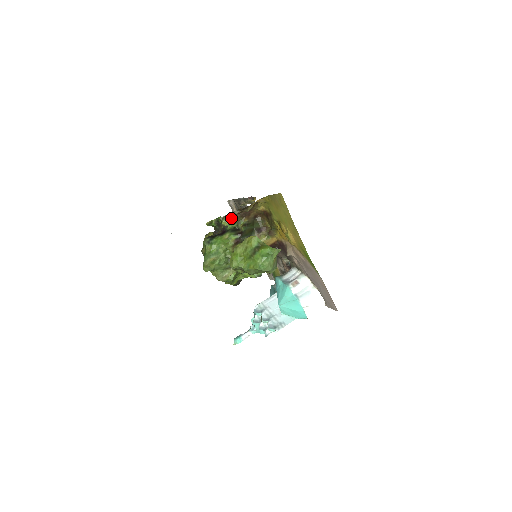
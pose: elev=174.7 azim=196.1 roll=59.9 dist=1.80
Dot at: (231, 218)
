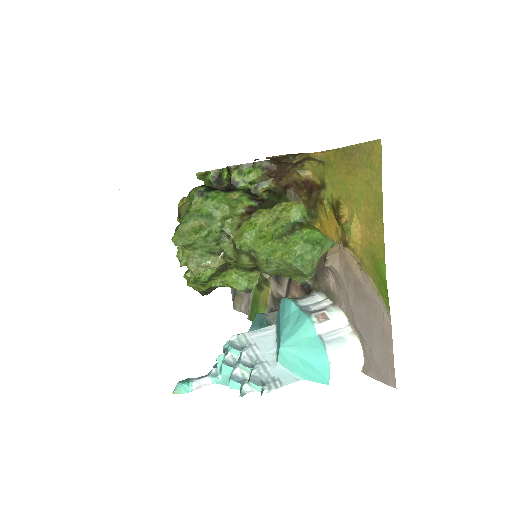
Dot at: (251, 171)
